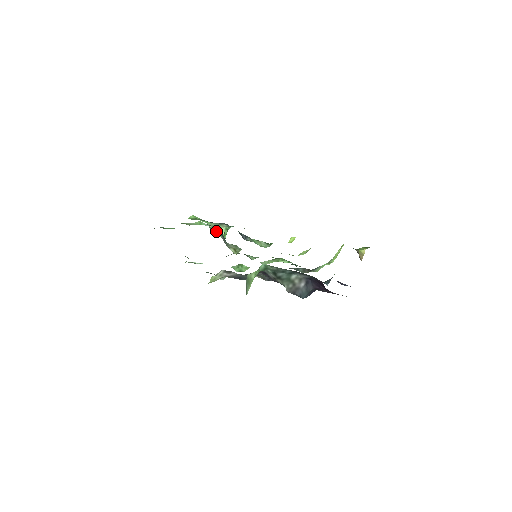
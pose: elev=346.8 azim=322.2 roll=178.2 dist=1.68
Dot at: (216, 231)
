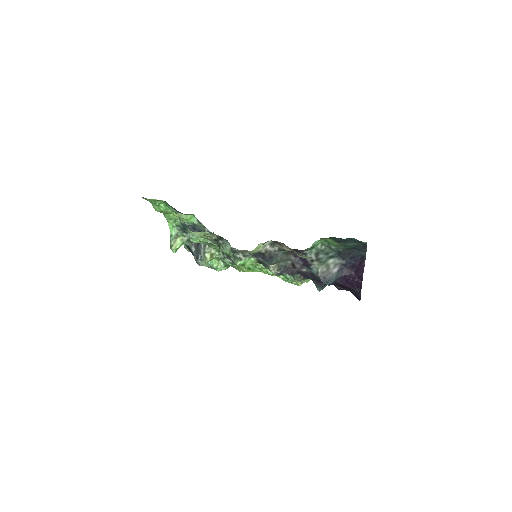
Dot at: (174, 241)
